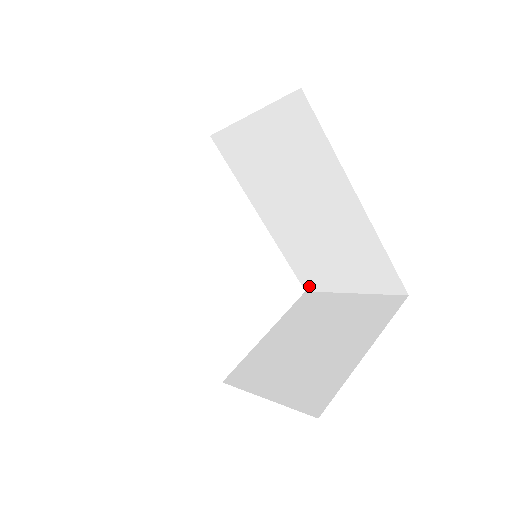
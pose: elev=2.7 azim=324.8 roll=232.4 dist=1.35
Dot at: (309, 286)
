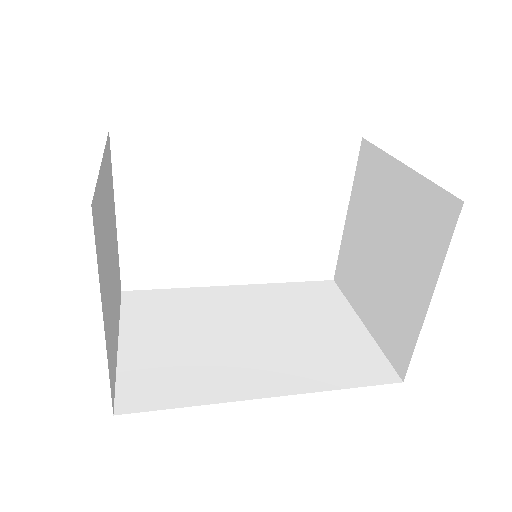
Dot at: occluded
